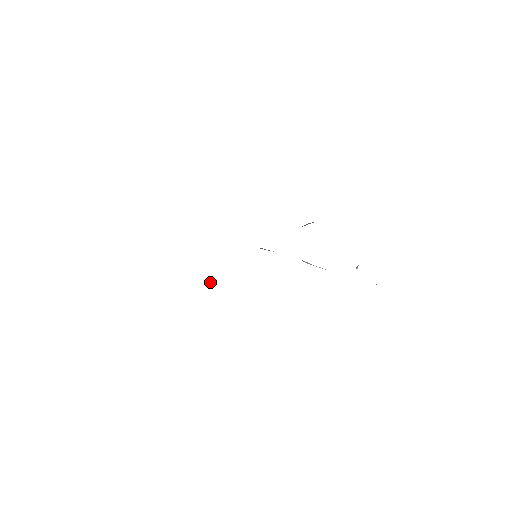
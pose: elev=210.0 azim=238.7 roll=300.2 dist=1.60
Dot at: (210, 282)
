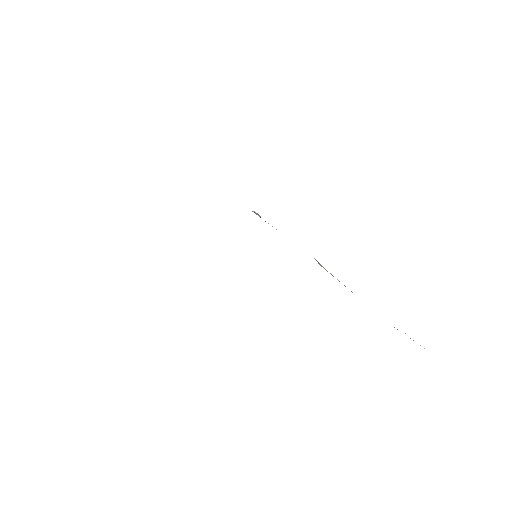
Dot at: occluded
